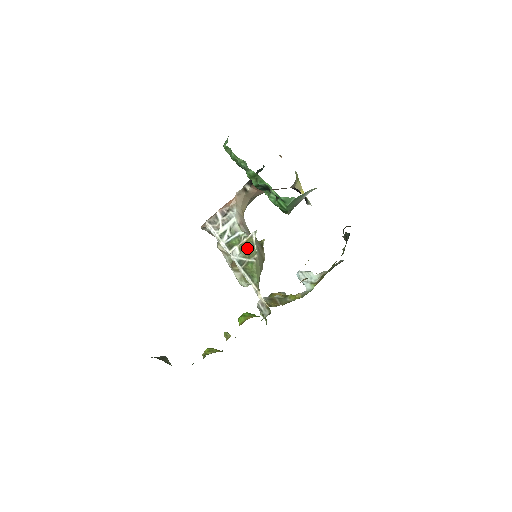
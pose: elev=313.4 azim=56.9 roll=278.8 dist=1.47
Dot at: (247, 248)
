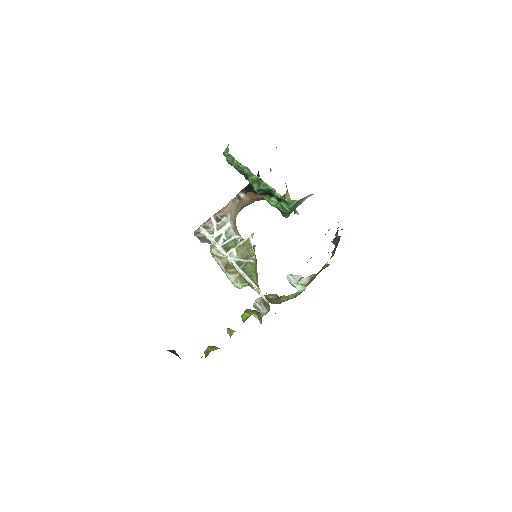
Dot at: (244, 250)
